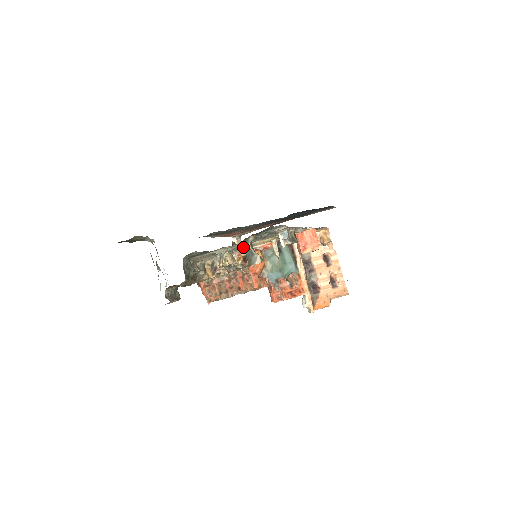
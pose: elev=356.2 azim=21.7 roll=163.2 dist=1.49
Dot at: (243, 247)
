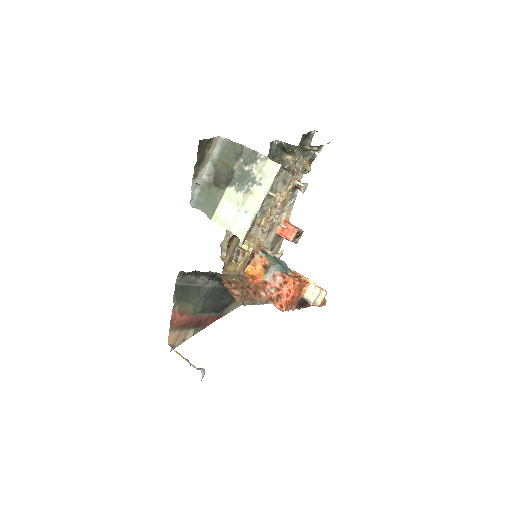
Dot at: occluded
